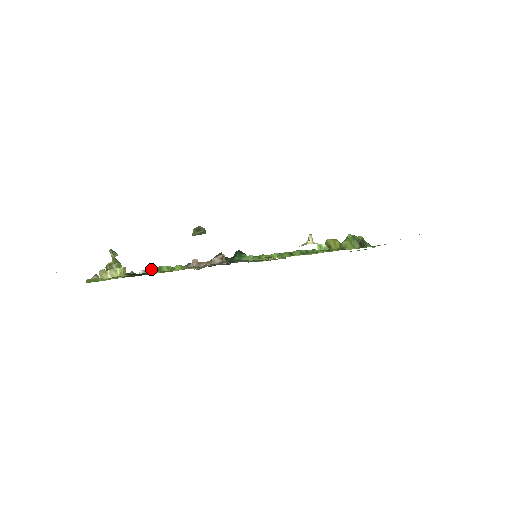
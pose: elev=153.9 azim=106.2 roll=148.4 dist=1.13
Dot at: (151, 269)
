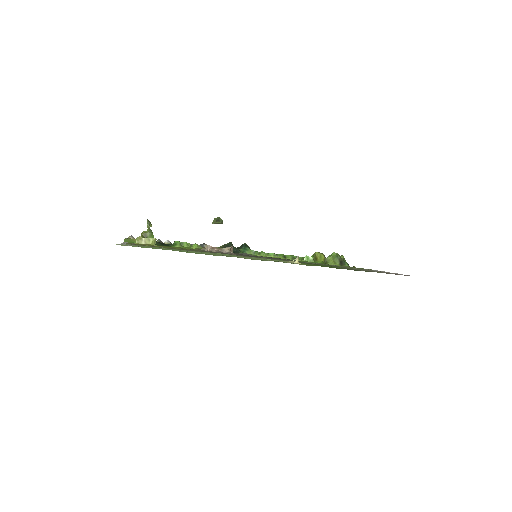
Dot at: (175, 242)
